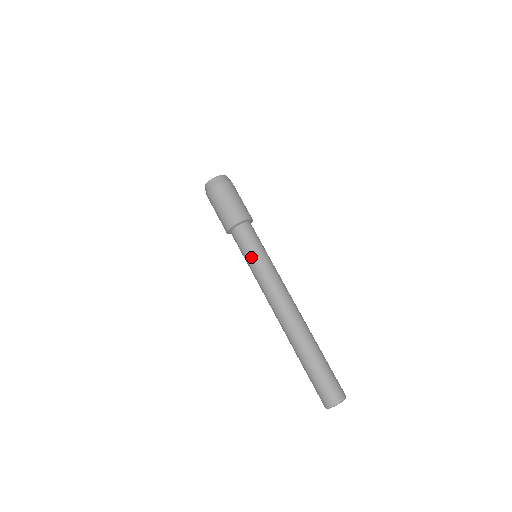
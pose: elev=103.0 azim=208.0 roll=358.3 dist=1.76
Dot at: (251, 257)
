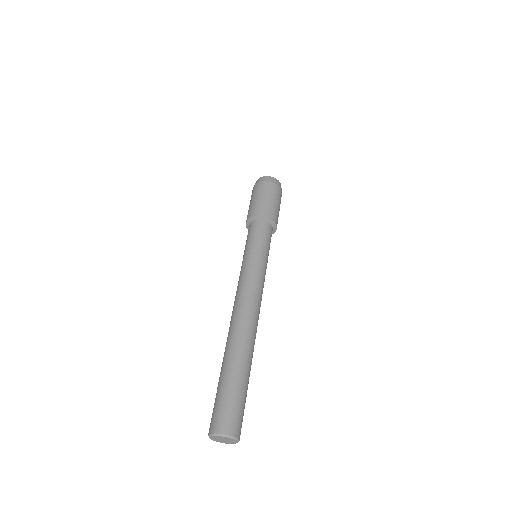
Dot at: (259, 250)
